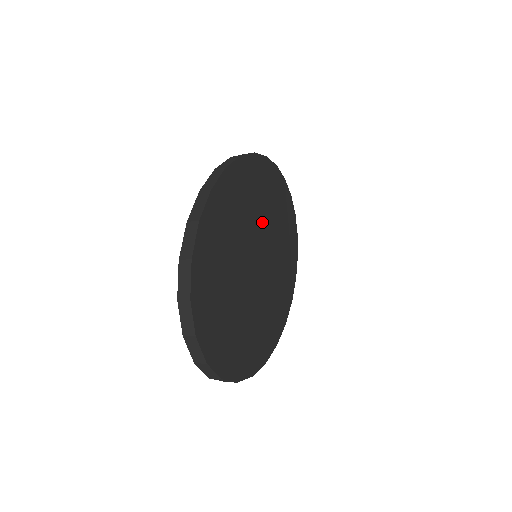
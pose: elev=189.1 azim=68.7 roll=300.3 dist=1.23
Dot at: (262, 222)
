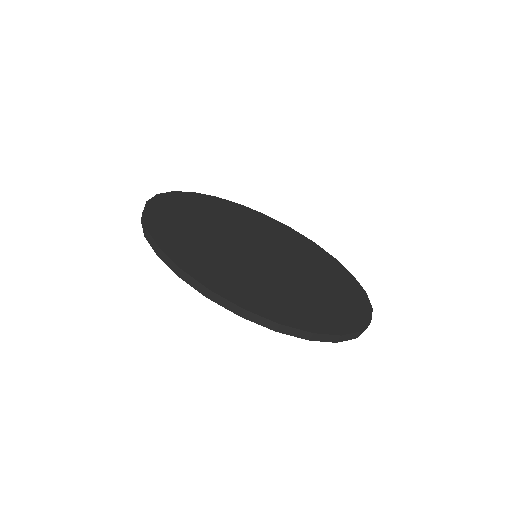
Dot at: (284, 255)
